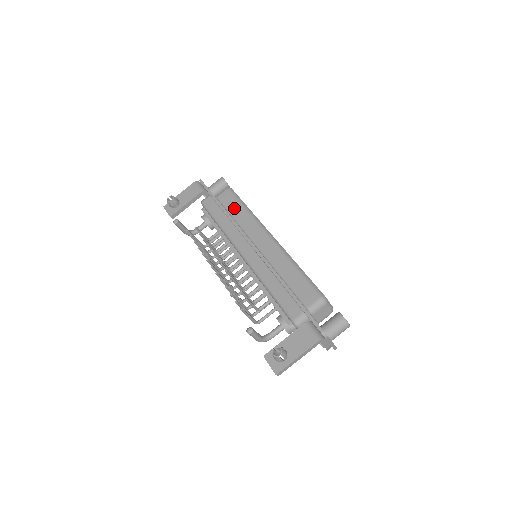
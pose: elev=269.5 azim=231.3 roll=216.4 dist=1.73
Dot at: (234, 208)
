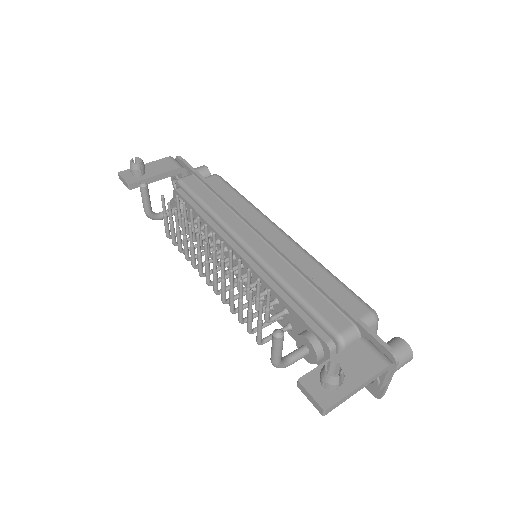
Dot at: (227, 194)
